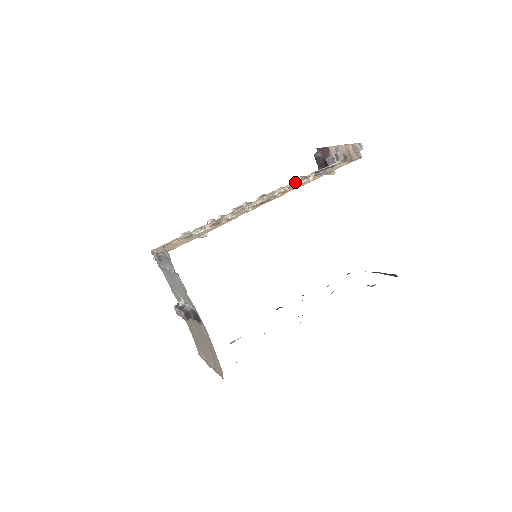
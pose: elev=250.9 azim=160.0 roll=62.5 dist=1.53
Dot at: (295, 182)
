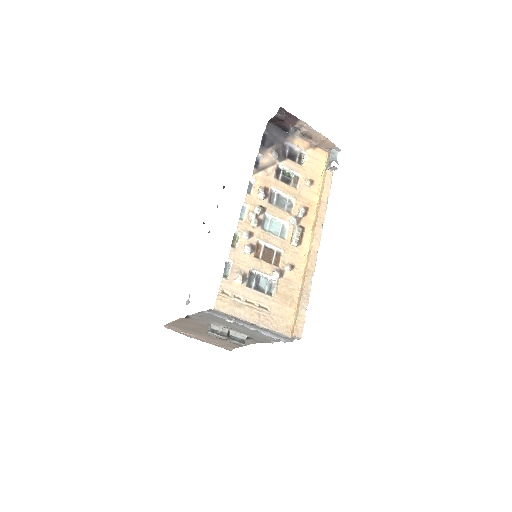
Dot at: (324, 215)
